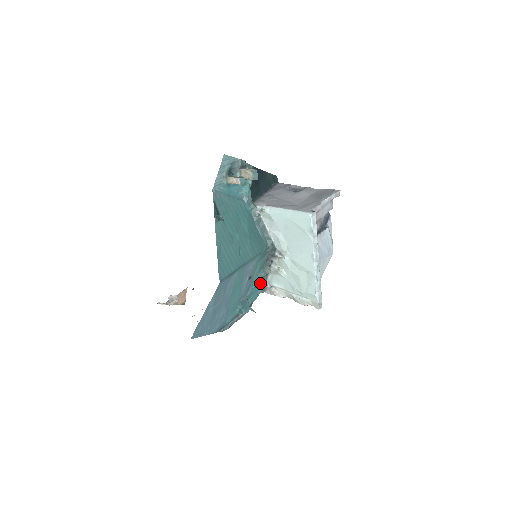
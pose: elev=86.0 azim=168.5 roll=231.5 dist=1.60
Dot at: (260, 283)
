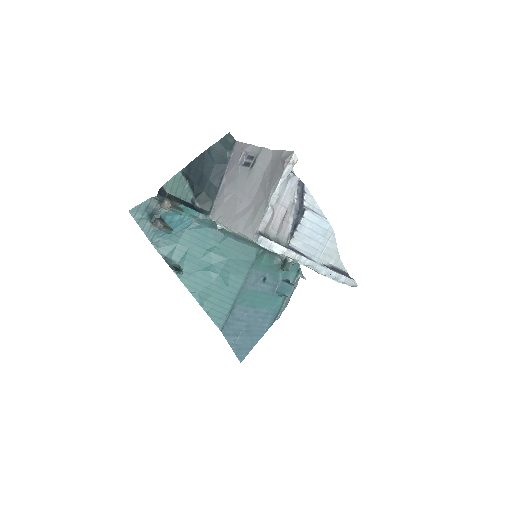
Dot at: (284, 267)
